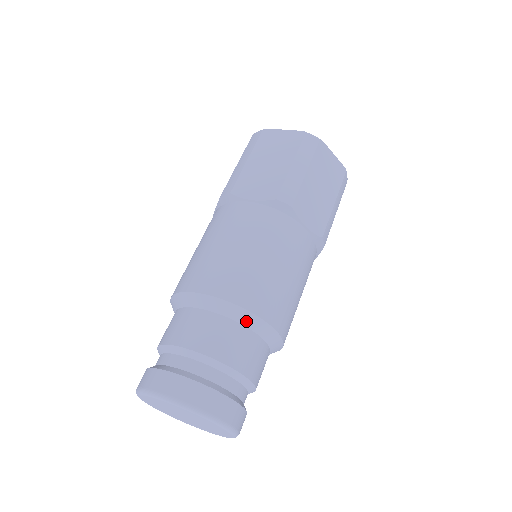
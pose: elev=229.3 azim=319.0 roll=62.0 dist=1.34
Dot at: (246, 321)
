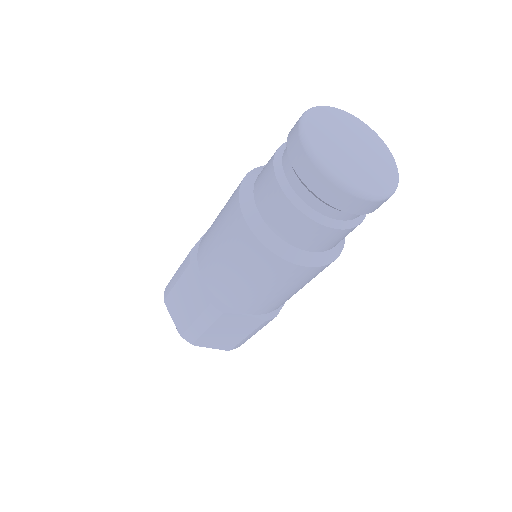
Dot at: occluded
